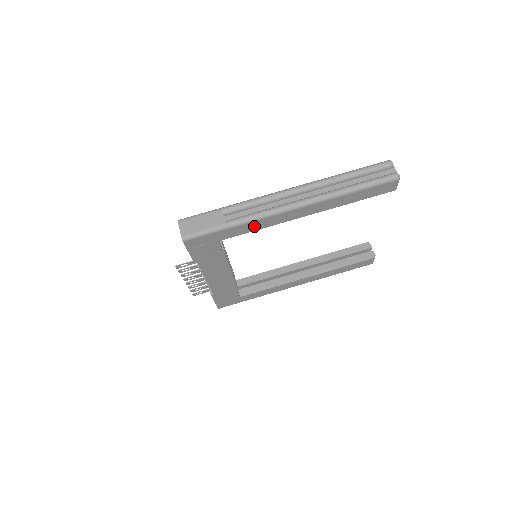
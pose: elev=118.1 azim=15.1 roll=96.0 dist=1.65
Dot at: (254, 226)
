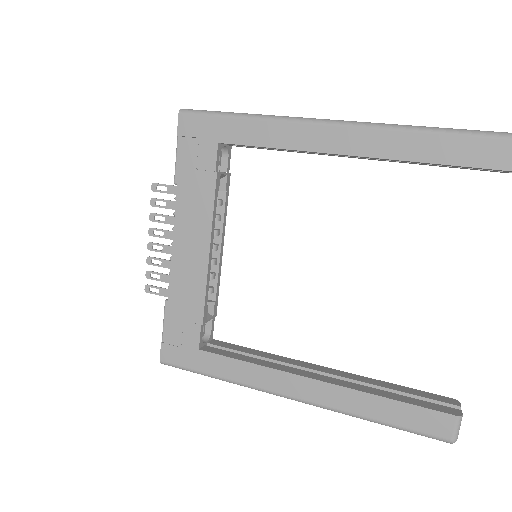
Dot at: (270, 135)
